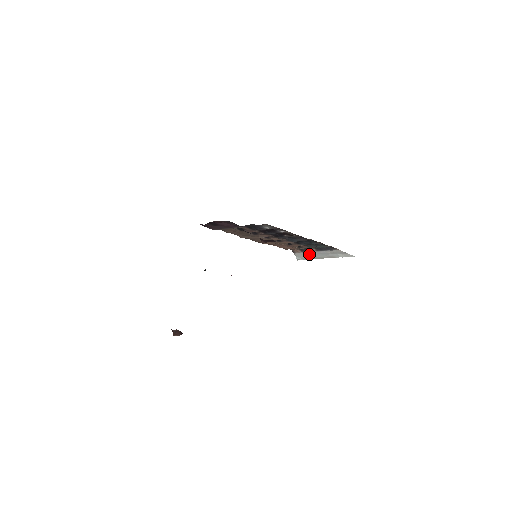
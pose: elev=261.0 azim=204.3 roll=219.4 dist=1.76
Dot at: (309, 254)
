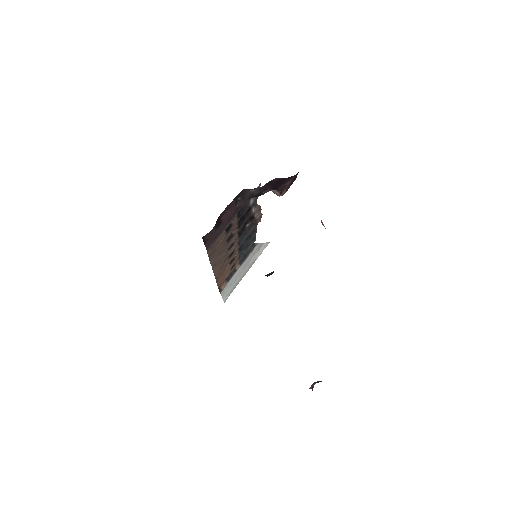
Dot at: (234, 279)
